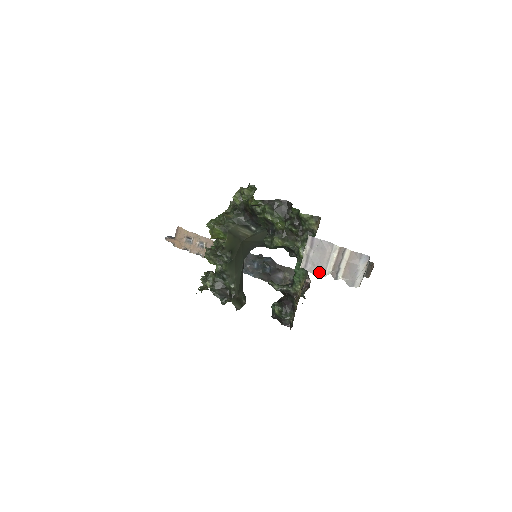
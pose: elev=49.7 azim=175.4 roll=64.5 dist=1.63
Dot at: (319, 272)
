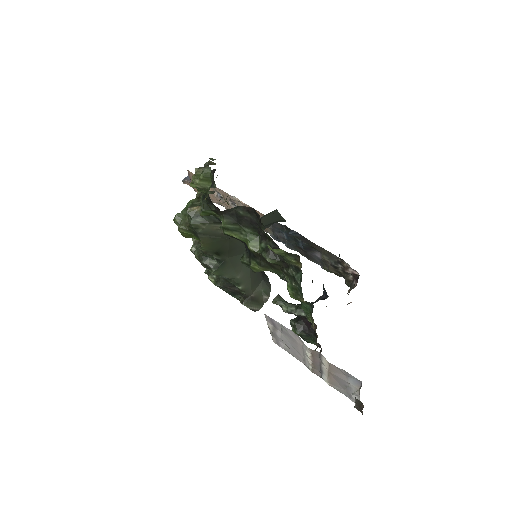
Dot at: (298, 357)
